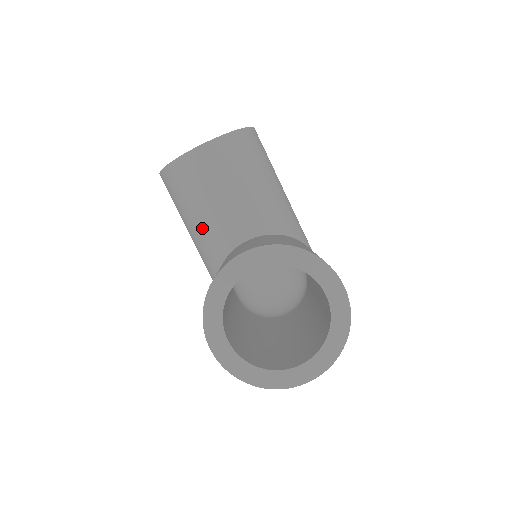
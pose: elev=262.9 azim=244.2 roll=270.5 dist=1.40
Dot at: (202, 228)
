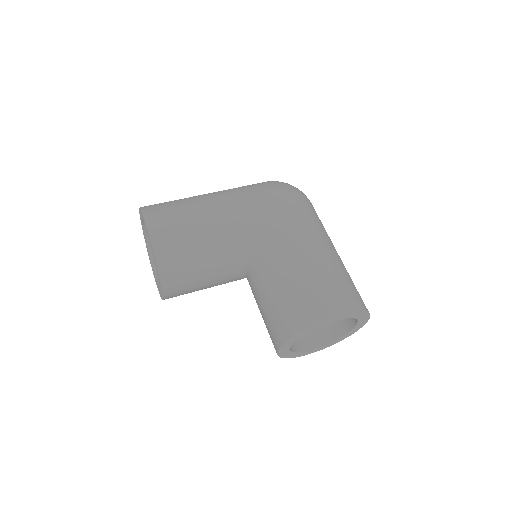
Dot at: occluded
